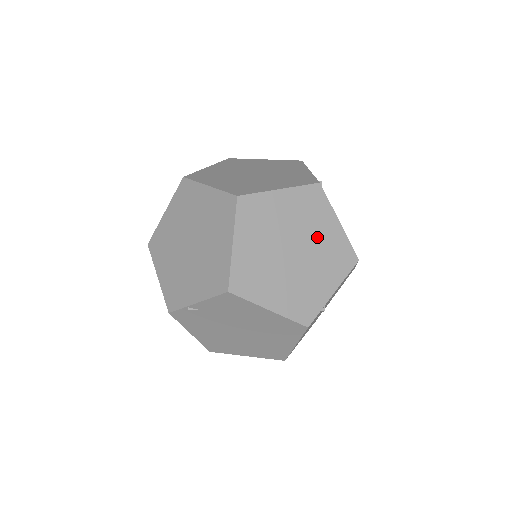
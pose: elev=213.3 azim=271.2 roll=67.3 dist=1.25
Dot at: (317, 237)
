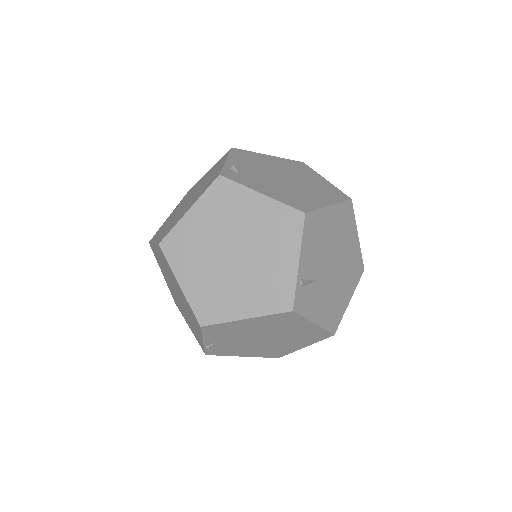
Dot at: (248, 224)
